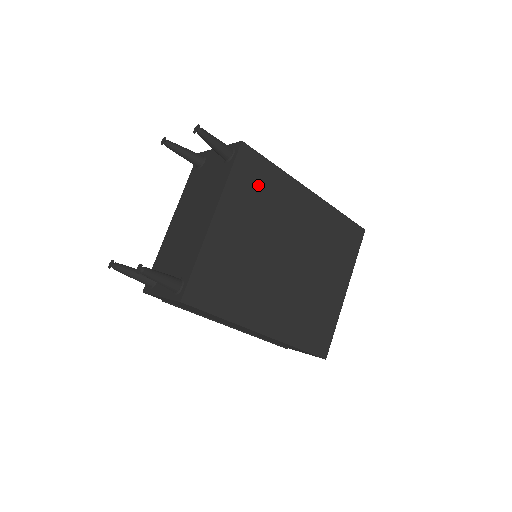
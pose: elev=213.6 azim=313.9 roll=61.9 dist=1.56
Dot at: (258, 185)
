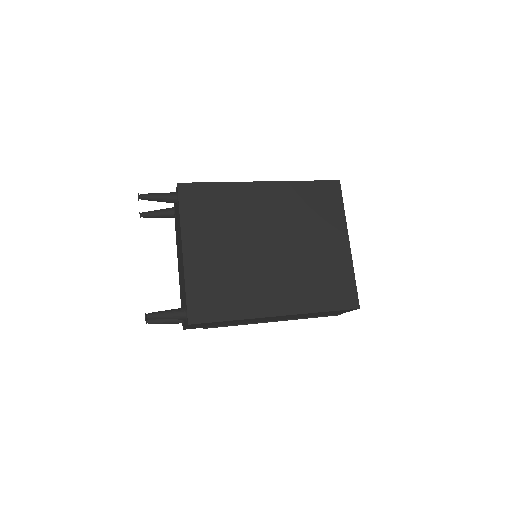
Dot at: (209, 206)
